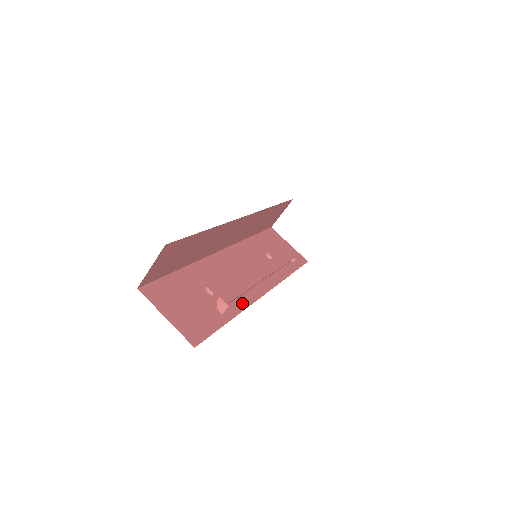
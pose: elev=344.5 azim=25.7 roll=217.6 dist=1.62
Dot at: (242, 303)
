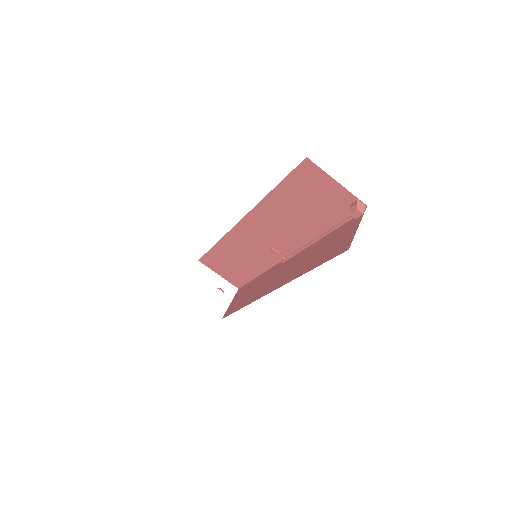
Dot at: occluded
